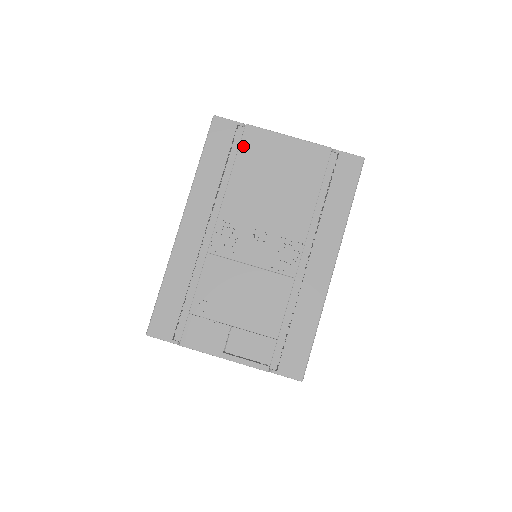
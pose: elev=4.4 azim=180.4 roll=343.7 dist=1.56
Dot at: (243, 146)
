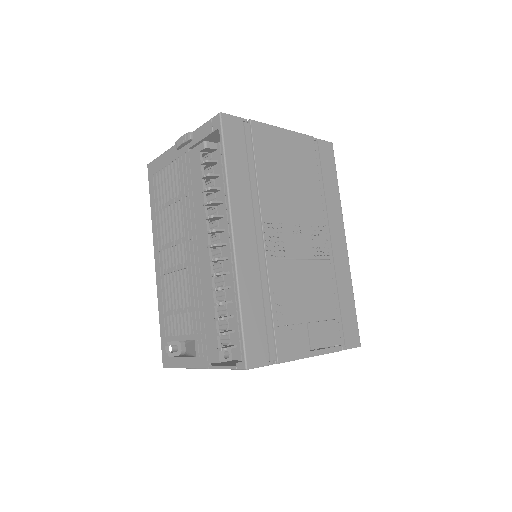
Dot at: (256, 143)
